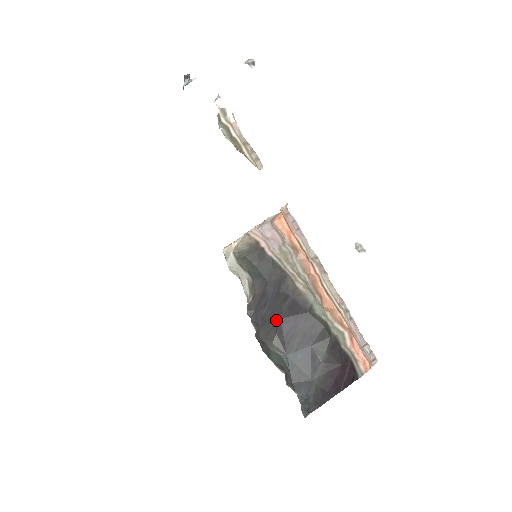
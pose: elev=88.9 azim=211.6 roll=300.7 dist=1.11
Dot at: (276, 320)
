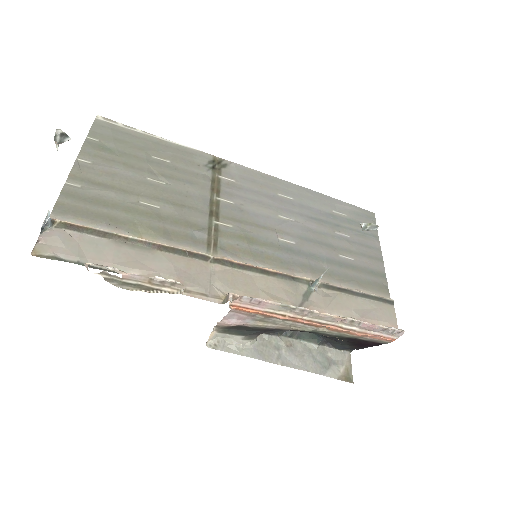
Dot at: occluded
